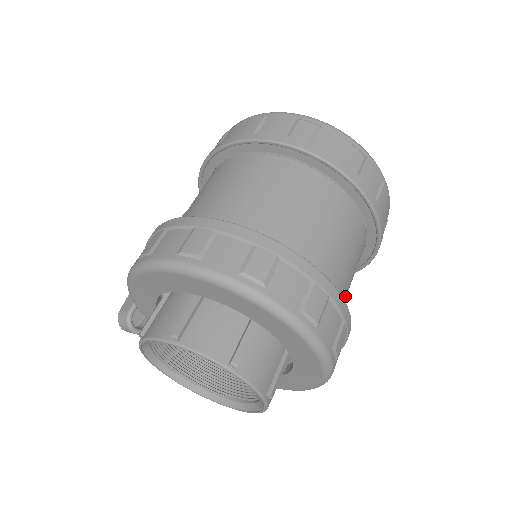
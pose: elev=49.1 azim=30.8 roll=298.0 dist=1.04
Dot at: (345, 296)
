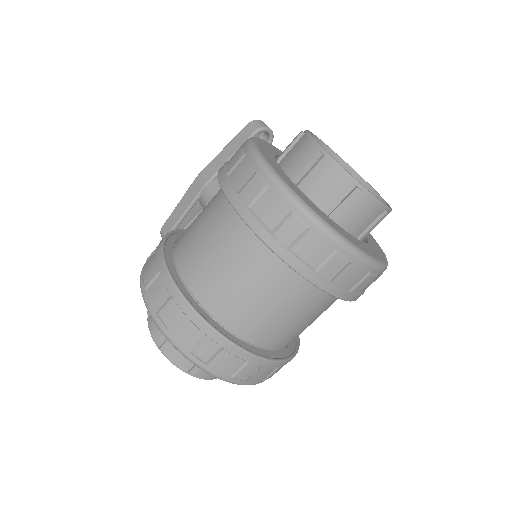
Dot at: occluded
